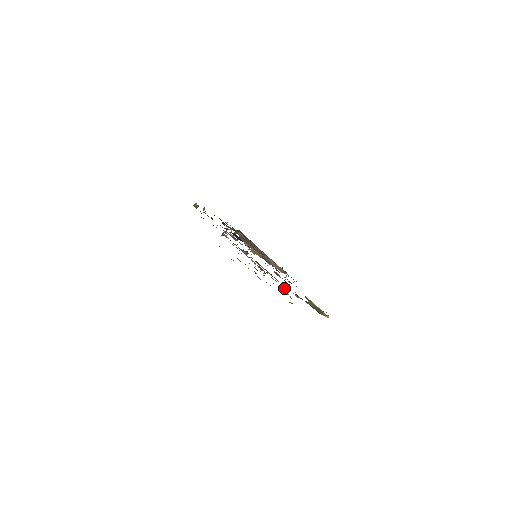
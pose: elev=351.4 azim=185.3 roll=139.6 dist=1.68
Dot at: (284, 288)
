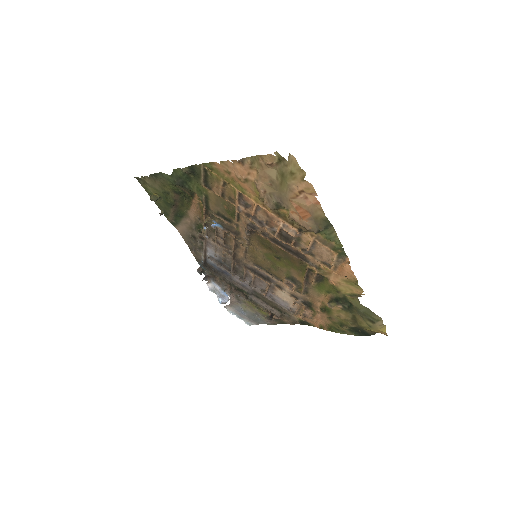
Dot at: (324, 267)
